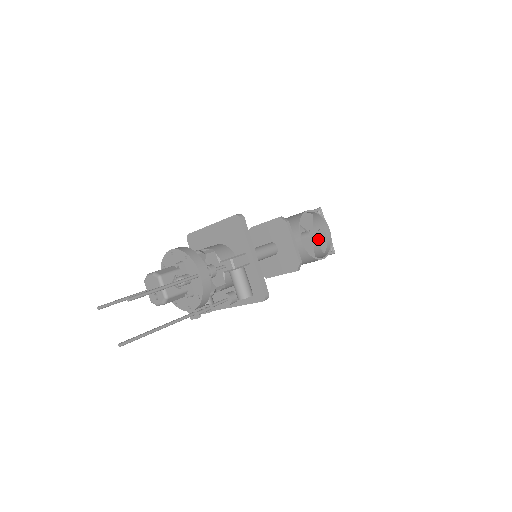
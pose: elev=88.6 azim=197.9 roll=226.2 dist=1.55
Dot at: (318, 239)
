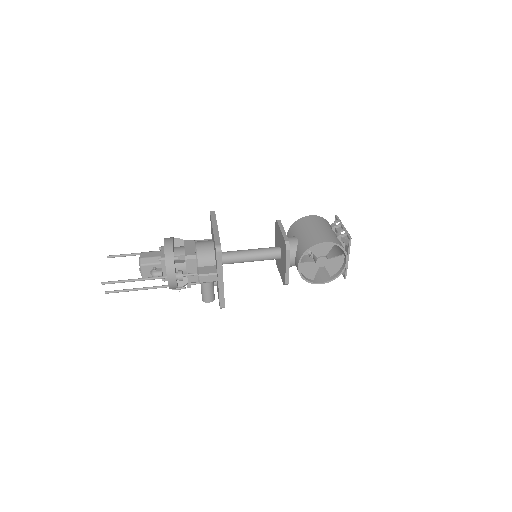
Dot at: (329, 264)
